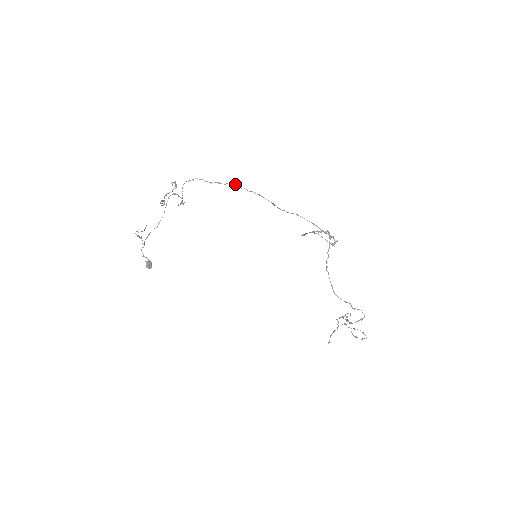
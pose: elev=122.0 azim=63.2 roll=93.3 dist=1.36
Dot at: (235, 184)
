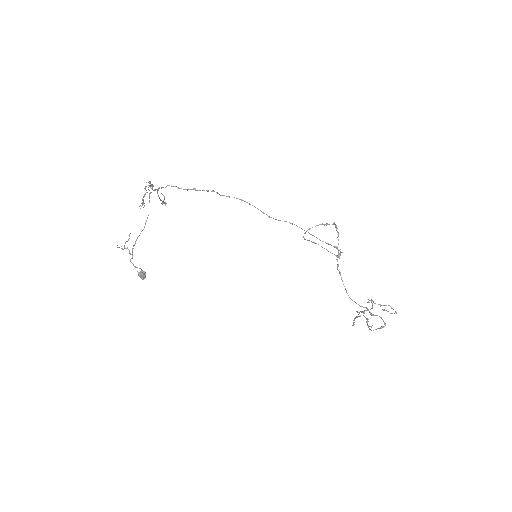
Dot at: (213, 191)
